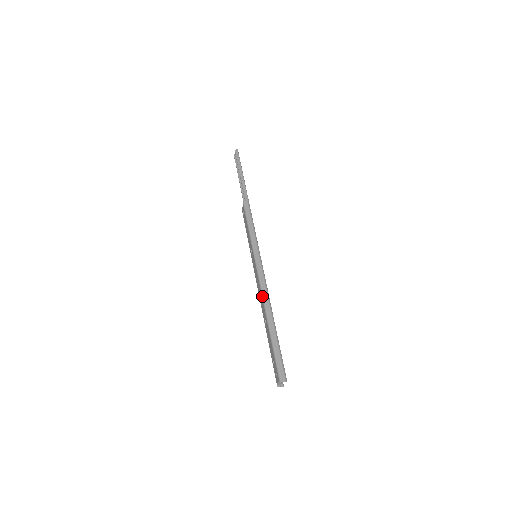
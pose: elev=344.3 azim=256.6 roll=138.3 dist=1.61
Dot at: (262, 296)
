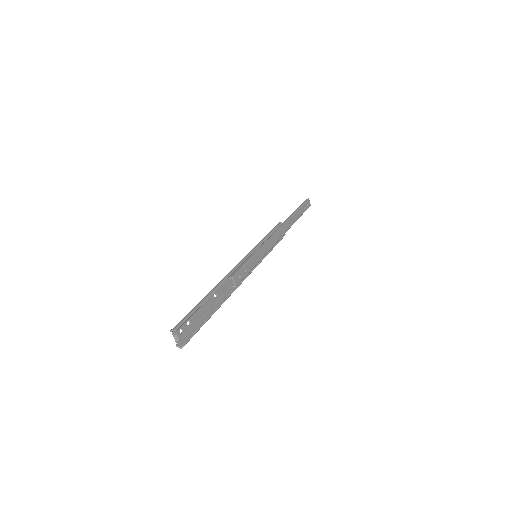
Dot at: occluded
